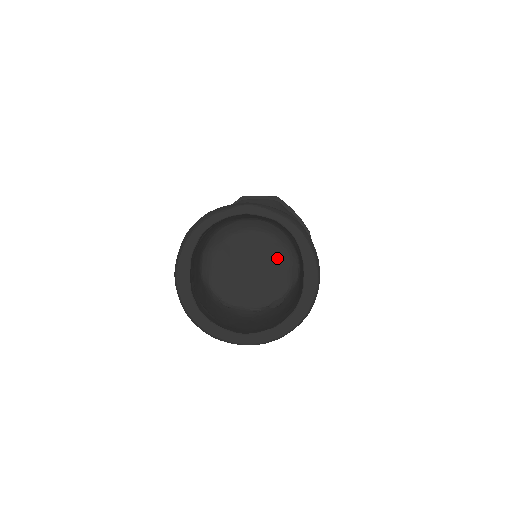
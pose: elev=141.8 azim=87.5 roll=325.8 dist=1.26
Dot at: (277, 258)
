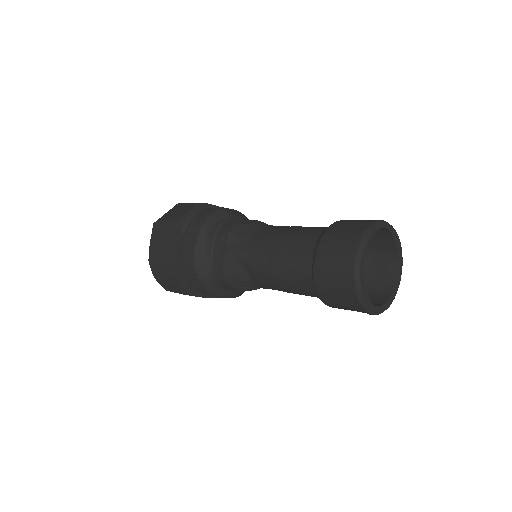
Dot at: occluded
